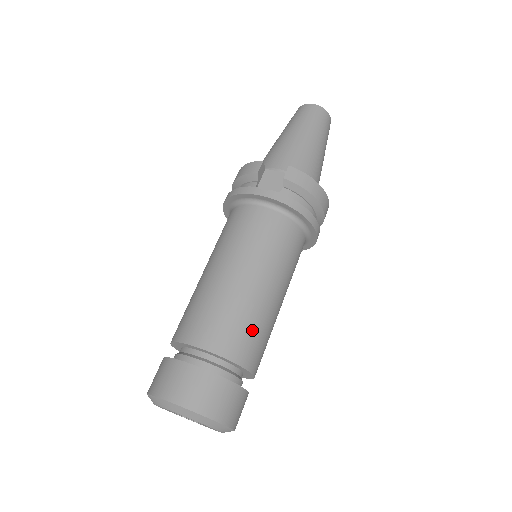
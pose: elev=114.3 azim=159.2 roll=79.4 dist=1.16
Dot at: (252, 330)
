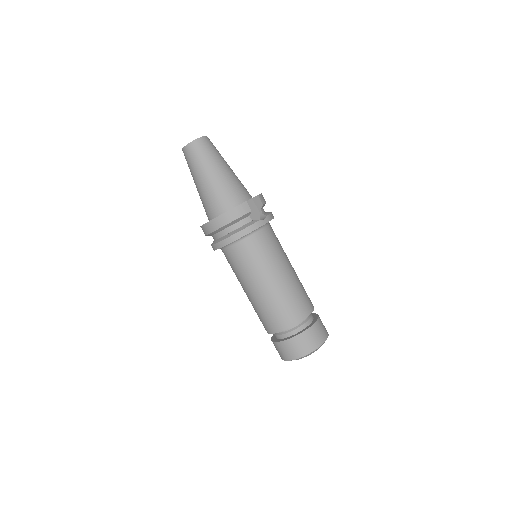
Dot at: occluded
